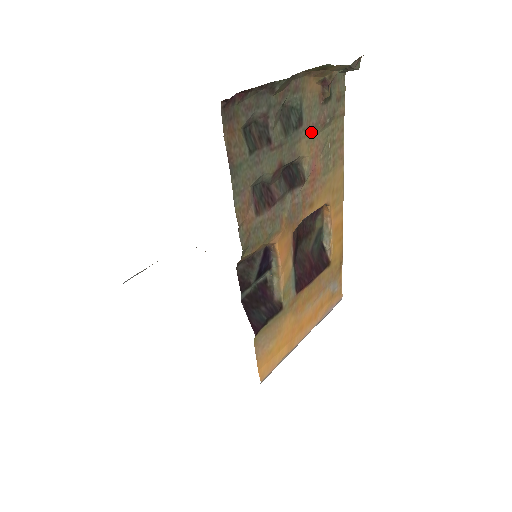
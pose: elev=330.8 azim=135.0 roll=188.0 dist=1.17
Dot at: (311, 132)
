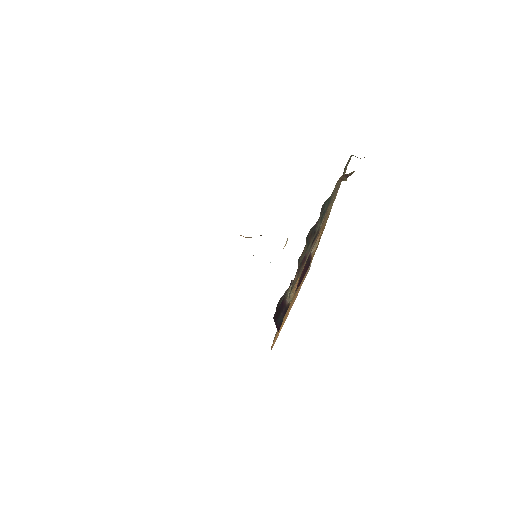
Dot at: occluded
